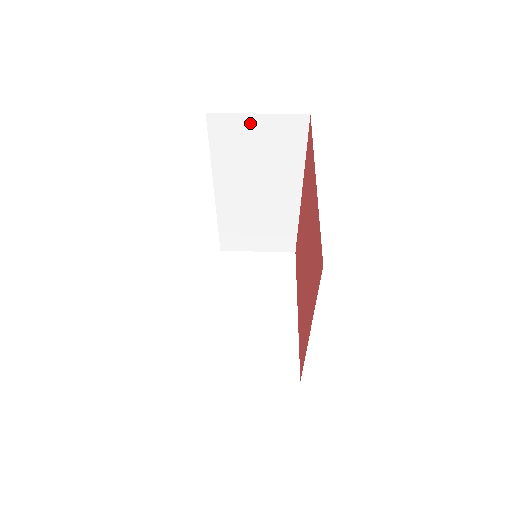
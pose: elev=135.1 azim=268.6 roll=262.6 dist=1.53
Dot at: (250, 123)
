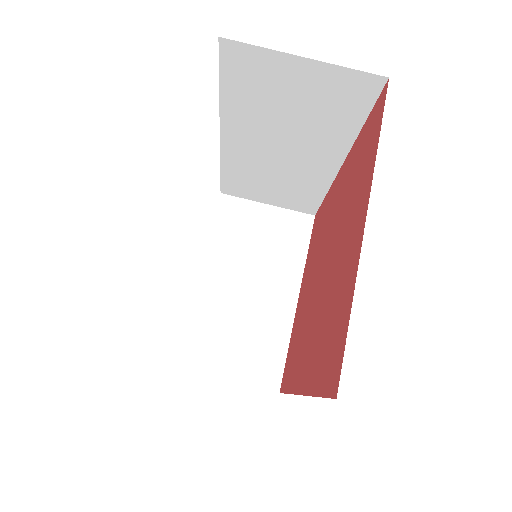
Dot at: (288, 67)
